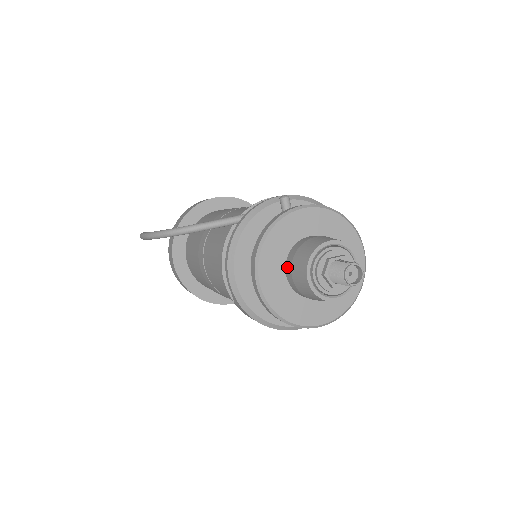
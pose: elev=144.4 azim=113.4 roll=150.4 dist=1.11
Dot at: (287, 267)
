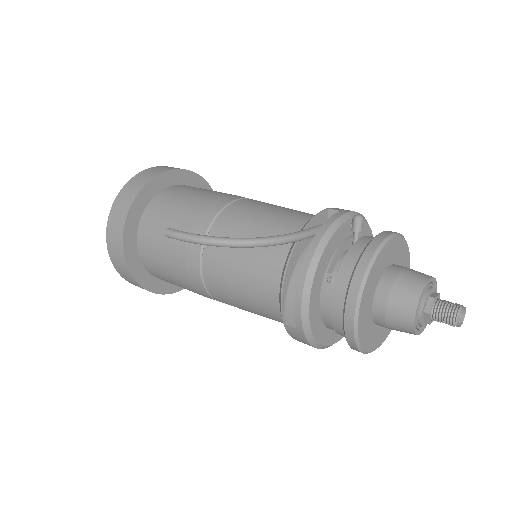
Dot at: (378, 298)
